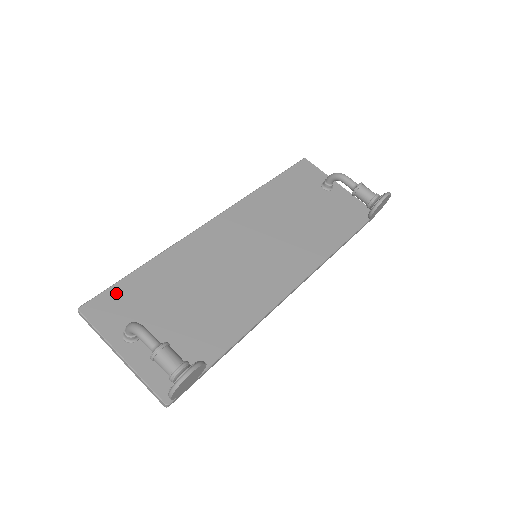
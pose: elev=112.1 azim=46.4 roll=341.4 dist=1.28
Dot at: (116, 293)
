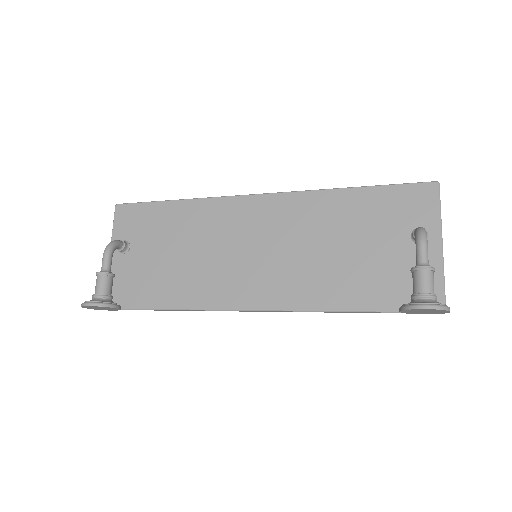
Dot at: (141, 210)
